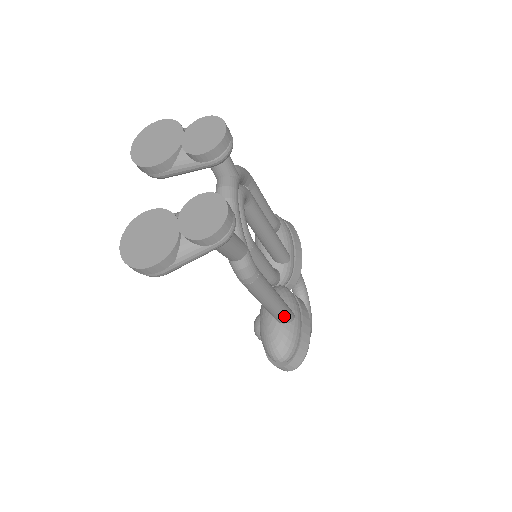
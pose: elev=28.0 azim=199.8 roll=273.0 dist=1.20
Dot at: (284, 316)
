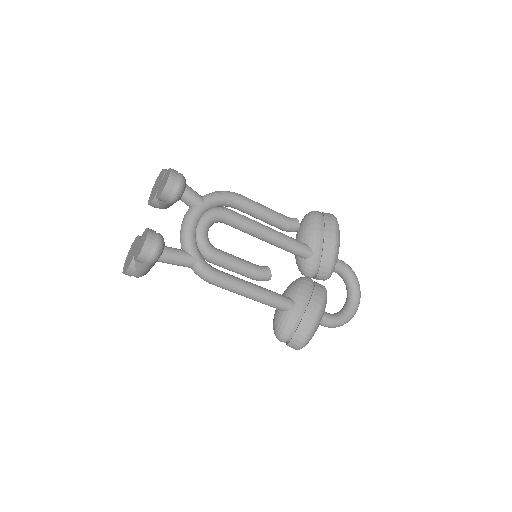
Dot at: (275, 306)
